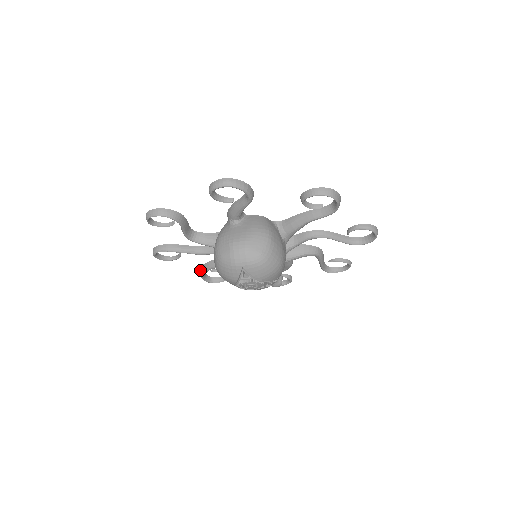
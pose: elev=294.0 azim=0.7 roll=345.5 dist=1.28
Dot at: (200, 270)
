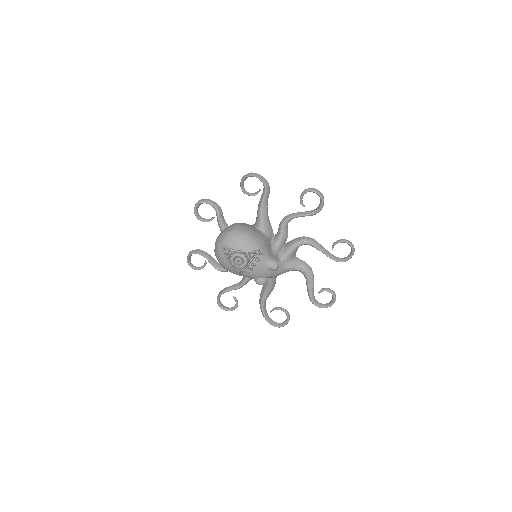
Dot at: occluded
